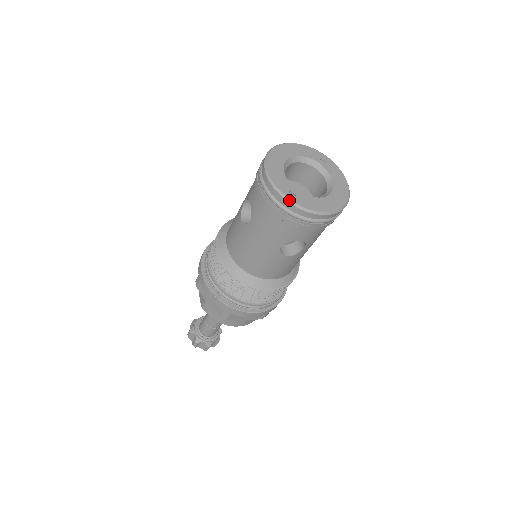
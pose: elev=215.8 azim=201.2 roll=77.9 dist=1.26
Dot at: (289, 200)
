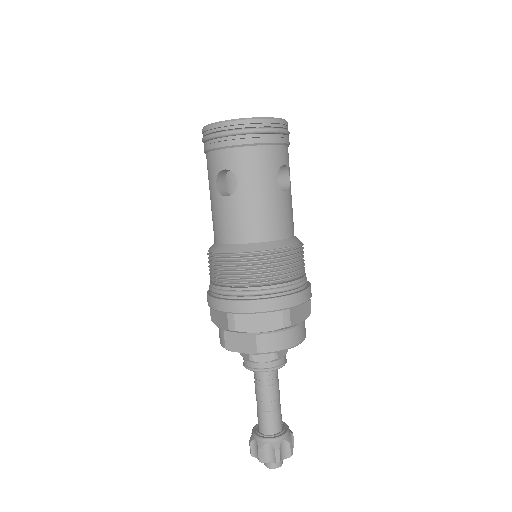
Dot at: (256, 118)
